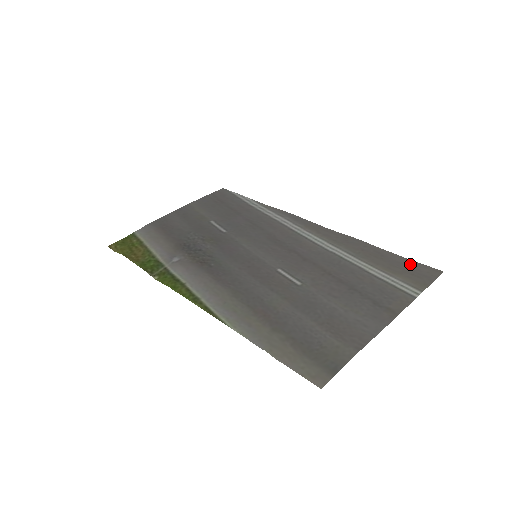
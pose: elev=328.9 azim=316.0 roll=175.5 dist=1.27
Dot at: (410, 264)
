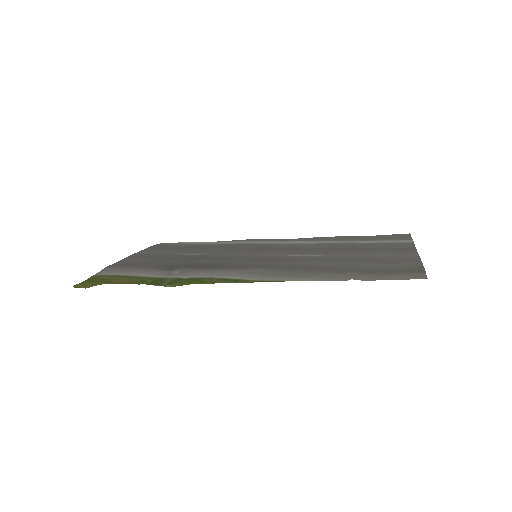
Dot at: (383, 236)
